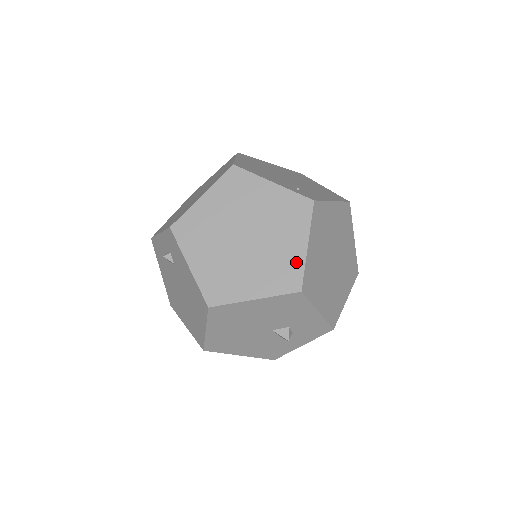
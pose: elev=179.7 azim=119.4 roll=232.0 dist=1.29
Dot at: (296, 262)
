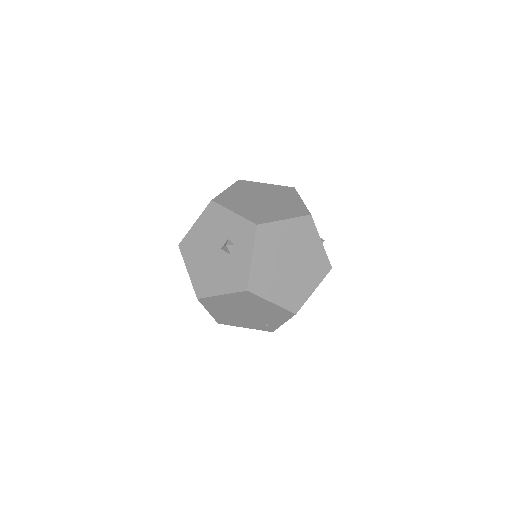
Dot at: occluded
